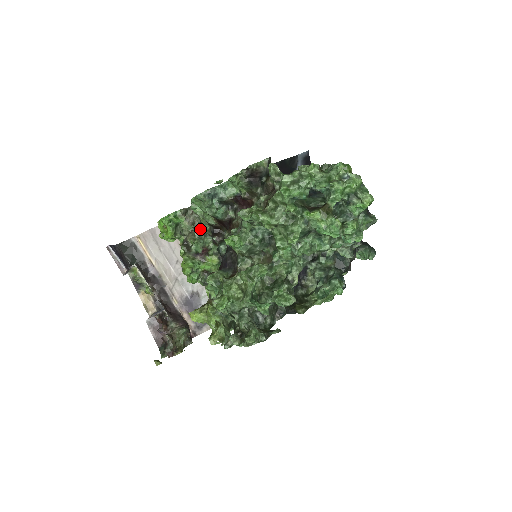
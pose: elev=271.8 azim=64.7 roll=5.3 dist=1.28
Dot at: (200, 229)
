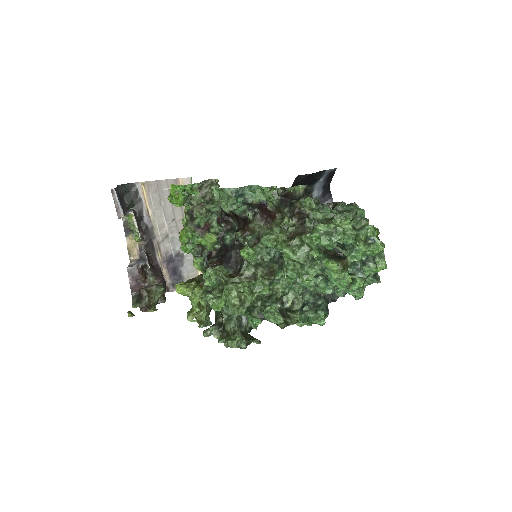
Dot at: (210, 208)
